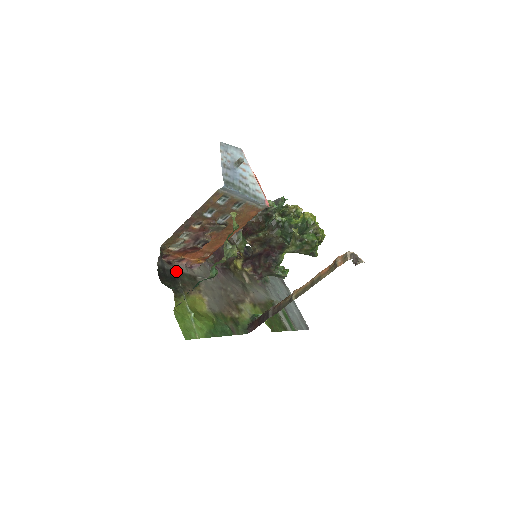
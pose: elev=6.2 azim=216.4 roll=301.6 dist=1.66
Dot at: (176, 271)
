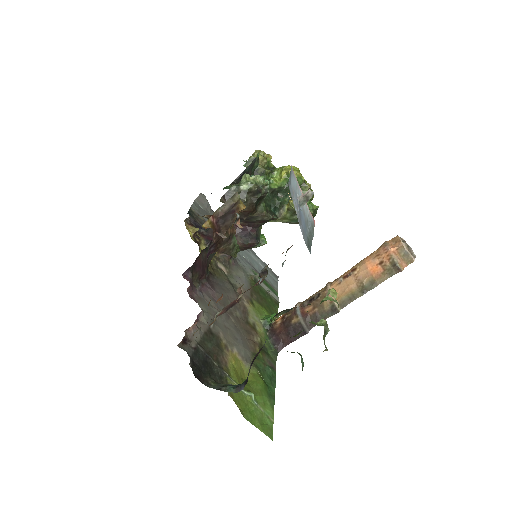
Dot at: (198, 347)
